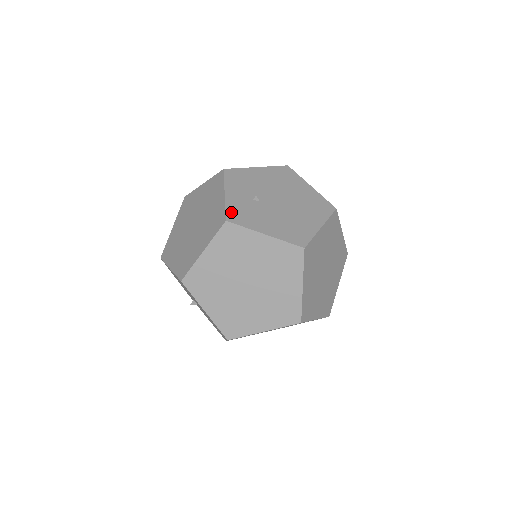
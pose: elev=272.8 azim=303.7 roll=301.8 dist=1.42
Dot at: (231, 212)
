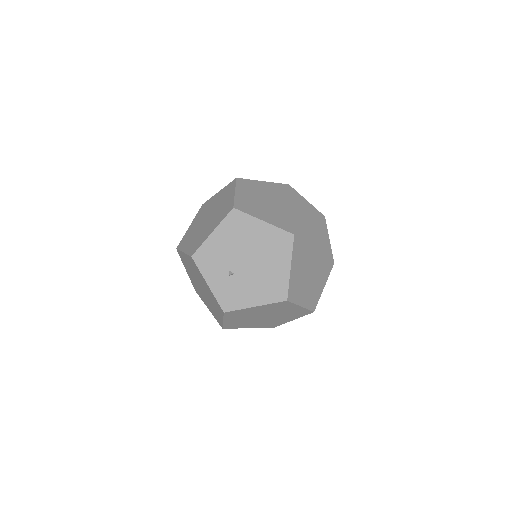
Dot at: (222, 302)
